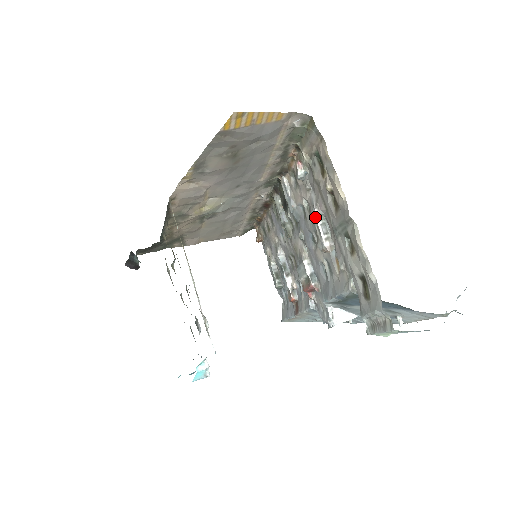
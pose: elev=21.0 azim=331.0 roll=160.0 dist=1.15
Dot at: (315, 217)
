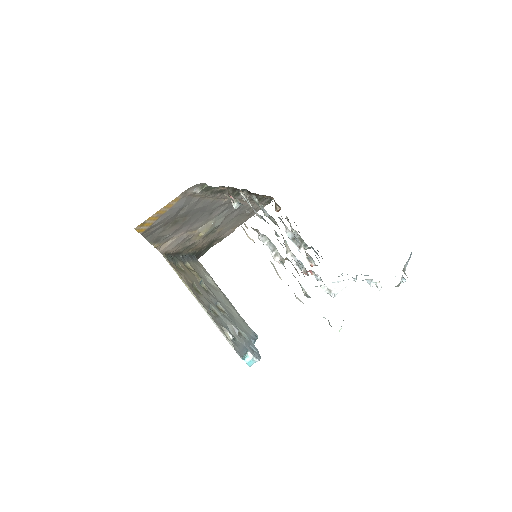
Dot at: (260, 240)
